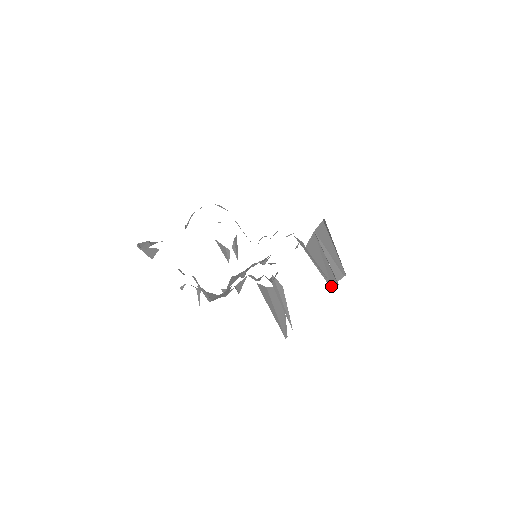
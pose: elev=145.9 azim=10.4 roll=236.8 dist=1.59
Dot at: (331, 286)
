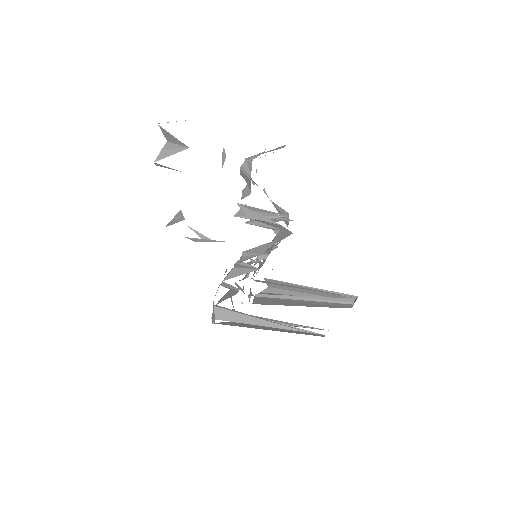
Dot at: (342, 307)
